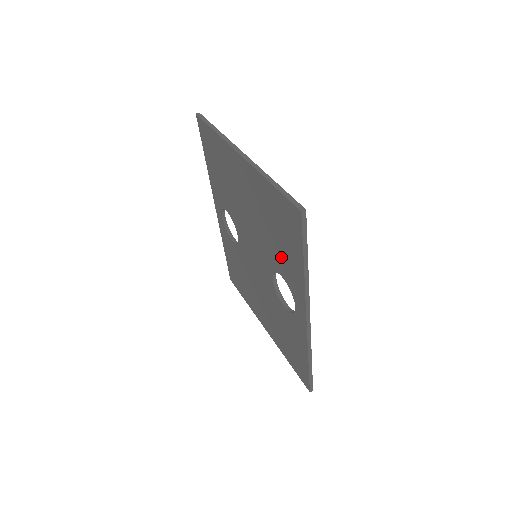
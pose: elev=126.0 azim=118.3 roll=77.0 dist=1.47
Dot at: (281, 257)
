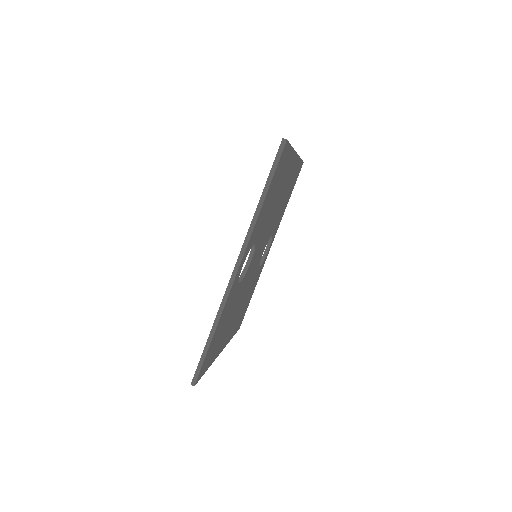
Dot at: occluded
